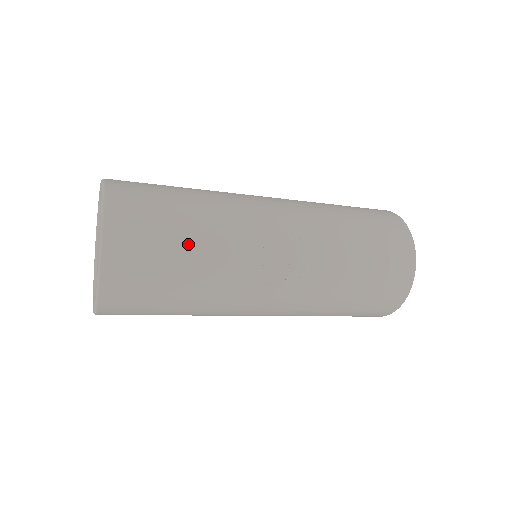
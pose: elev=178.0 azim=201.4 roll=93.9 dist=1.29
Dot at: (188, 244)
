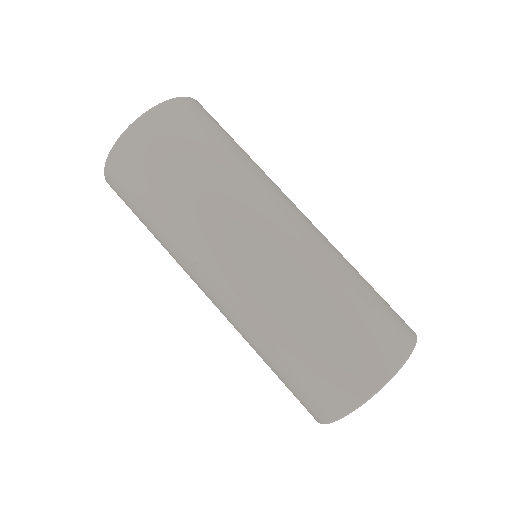
Dot at: (159, 205)
